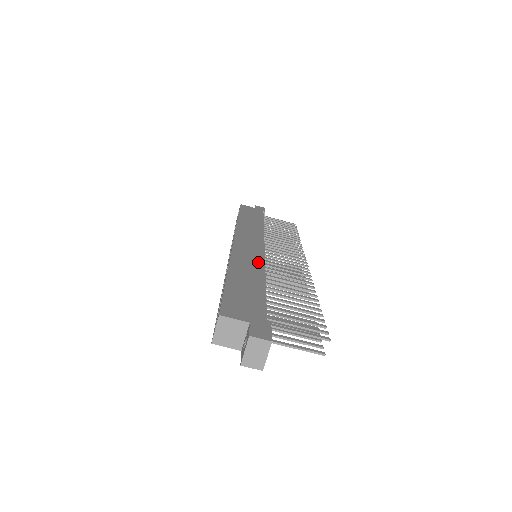
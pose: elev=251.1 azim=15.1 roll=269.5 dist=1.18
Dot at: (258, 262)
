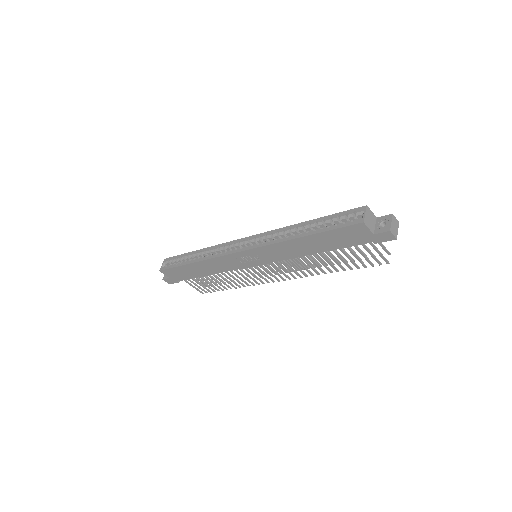
Dot at: occluded
